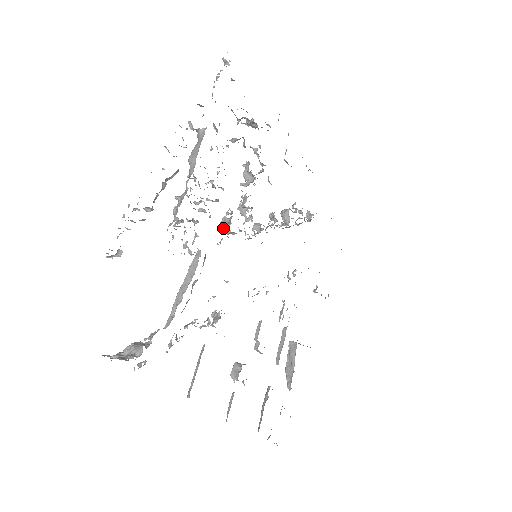
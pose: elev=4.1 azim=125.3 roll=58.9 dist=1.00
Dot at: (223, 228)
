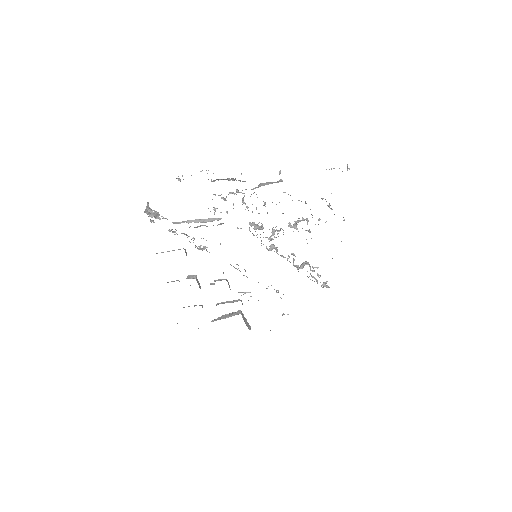
Dot at: (254, 227)
